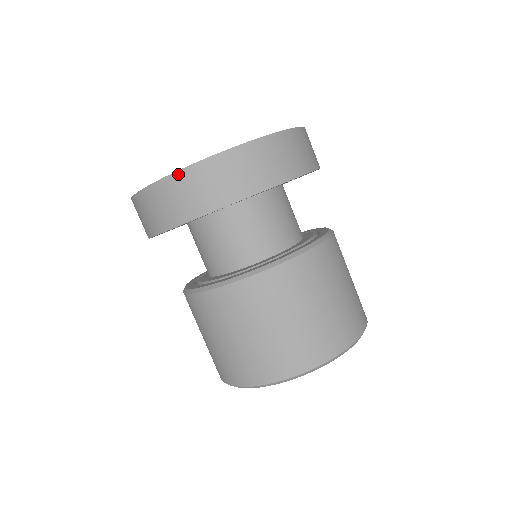
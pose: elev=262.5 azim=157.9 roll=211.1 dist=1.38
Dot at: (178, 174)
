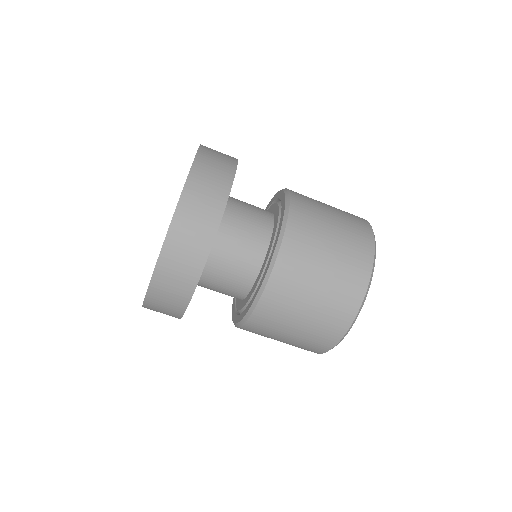
Dot at: (156, 272)
